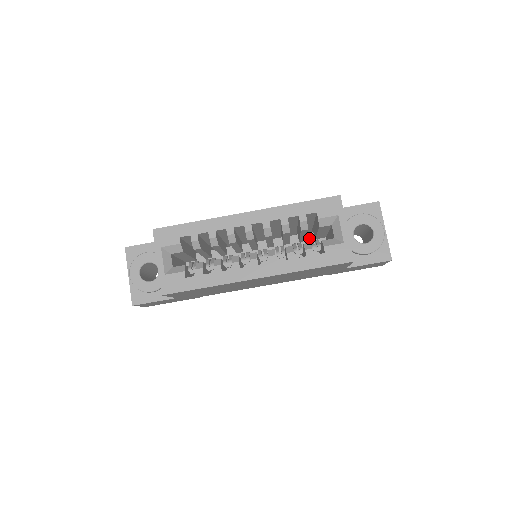
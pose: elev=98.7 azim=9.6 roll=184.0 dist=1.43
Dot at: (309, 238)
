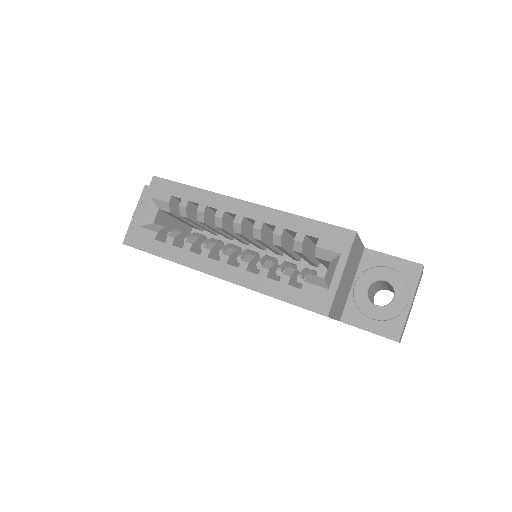
Dot at: (324, 266)
